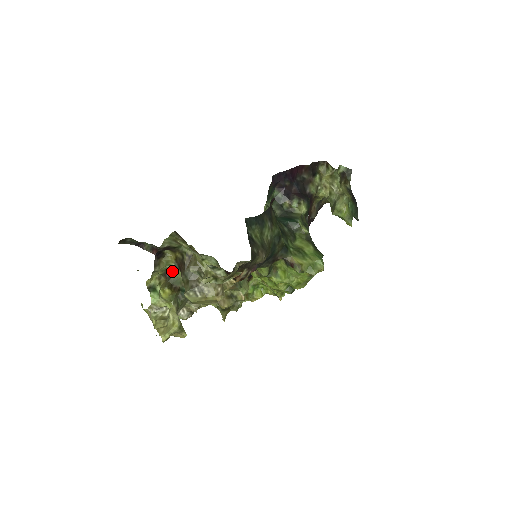
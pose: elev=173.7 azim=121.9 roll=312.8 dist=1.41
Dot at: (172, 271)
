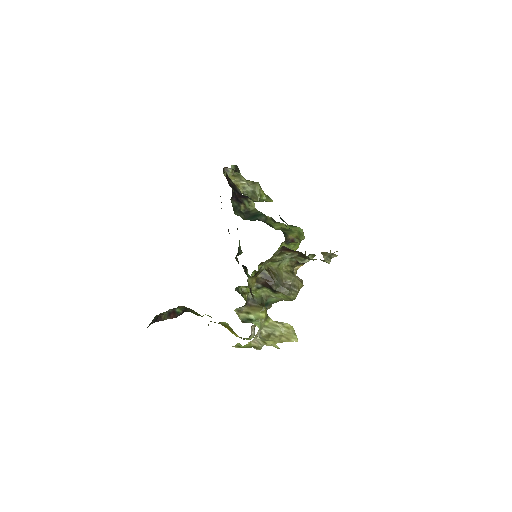
Dot at: (251, 296)
